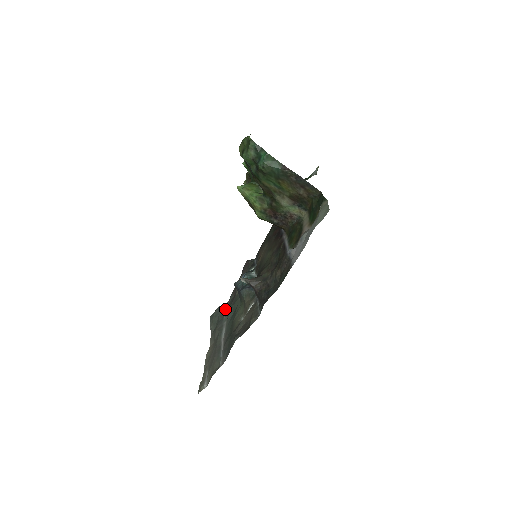
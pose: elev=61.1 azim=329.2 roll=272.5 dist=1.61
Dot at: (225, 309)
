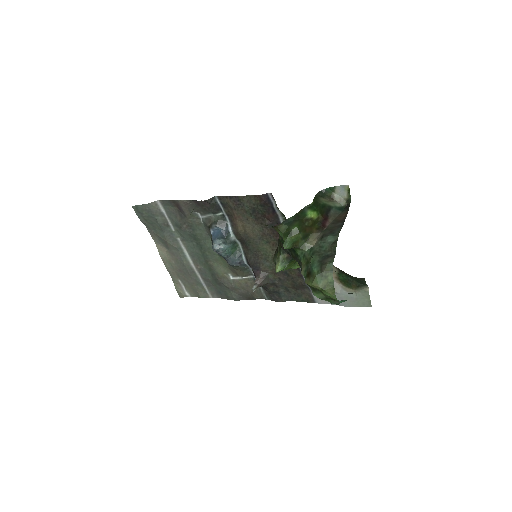
Dot at: (163, 214)
